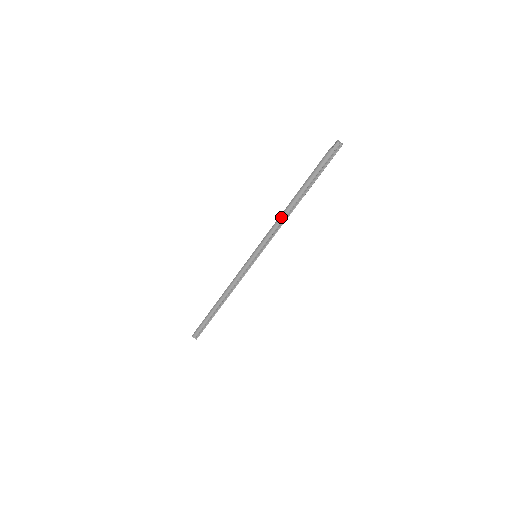
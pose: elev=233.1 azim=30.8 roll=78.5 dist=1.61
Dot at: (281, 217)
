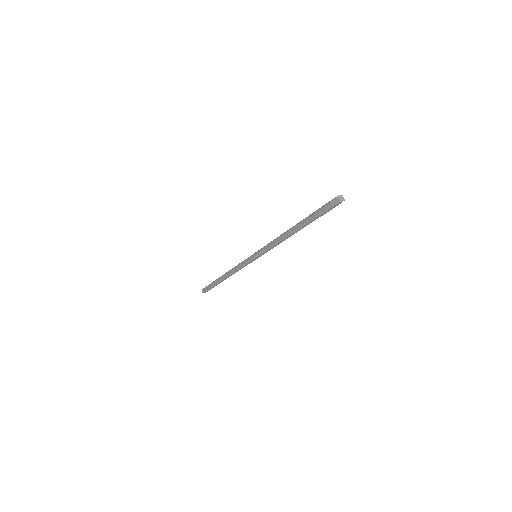
Dot at: (282, 241)
